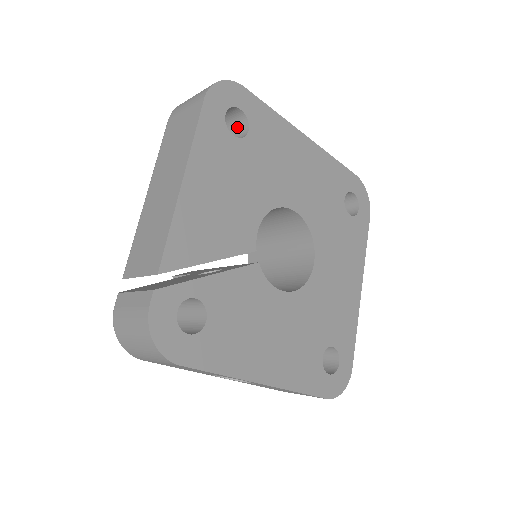
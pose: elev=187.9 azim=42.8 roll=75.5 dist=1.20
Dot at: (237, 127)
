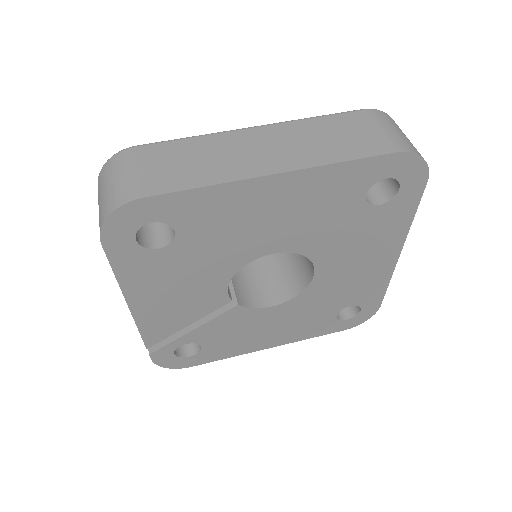
Dot at: occluded
